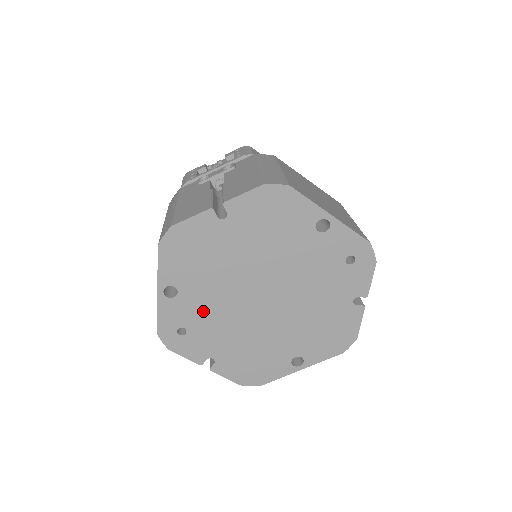
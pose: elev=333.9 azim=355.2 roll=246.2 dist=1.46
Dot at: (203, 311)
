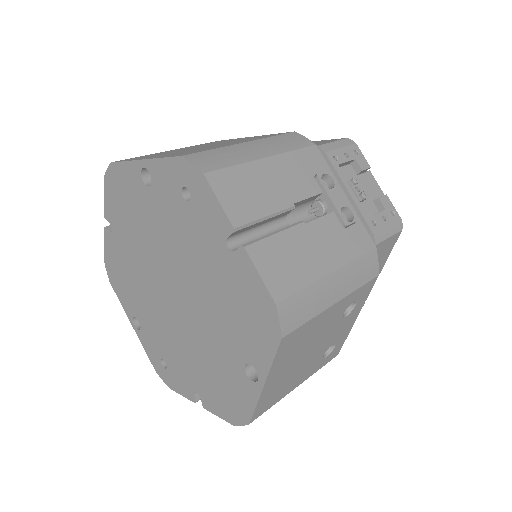
Dot at: (159, 334)
